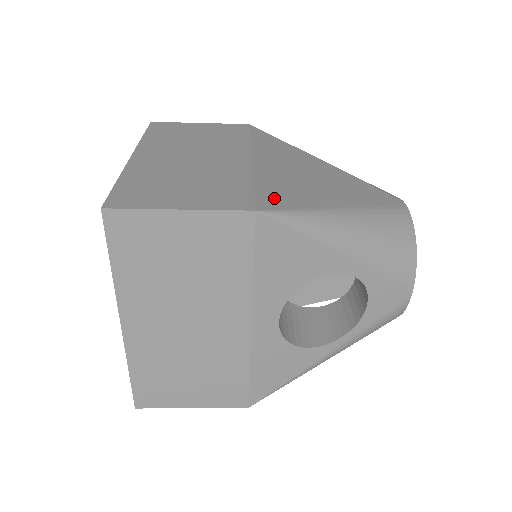
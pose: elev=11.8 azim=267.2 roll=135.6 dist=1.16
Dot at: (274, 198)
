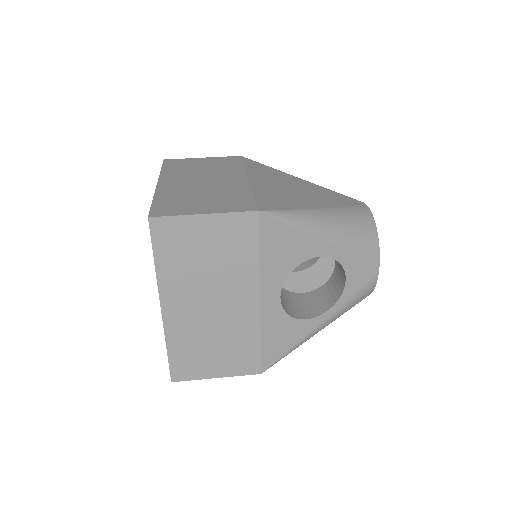
Dot at: (269, 203)
